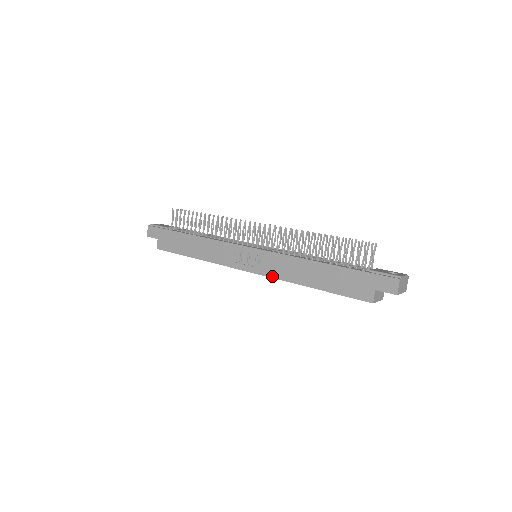
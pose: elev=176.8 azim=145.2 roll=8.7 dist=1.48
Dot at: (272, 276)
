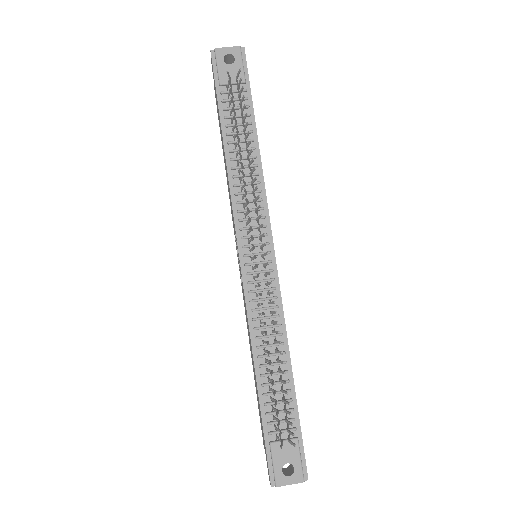
Dot at: occluded
